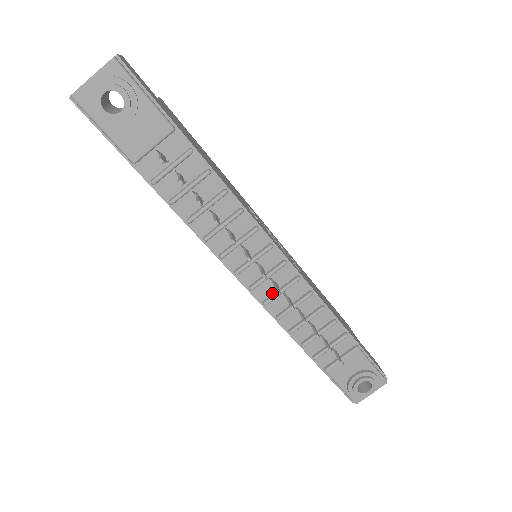
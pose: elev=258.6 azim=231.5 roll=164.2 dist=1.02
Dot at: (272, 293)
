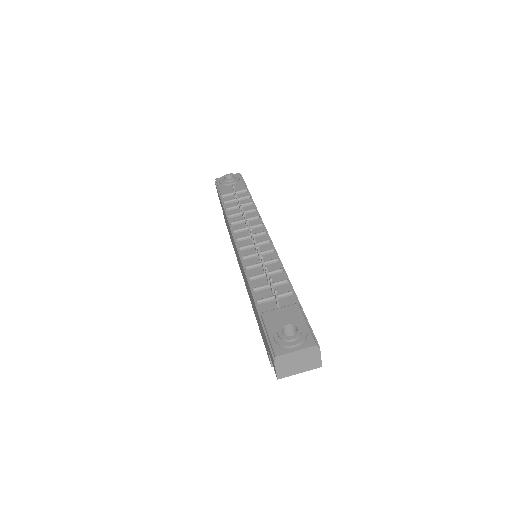
Dot at: (252, 256)
